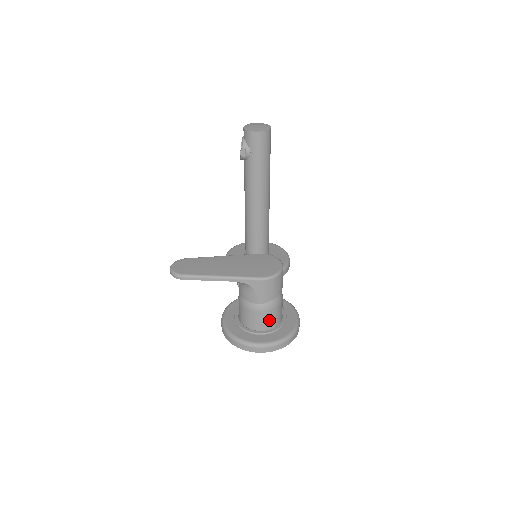
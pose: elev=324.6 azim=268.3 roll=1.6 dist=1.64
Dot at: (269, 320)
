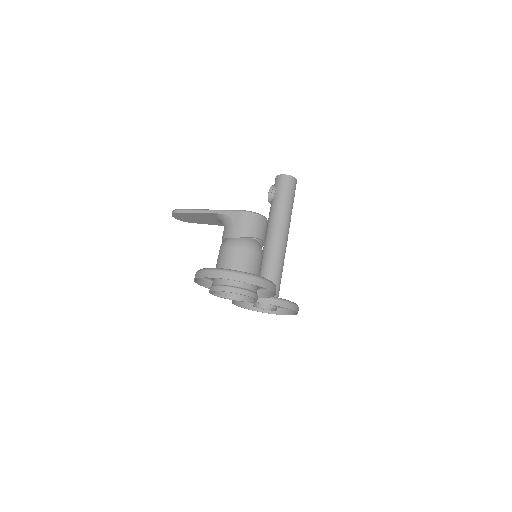
Dot at: (239, 260)
